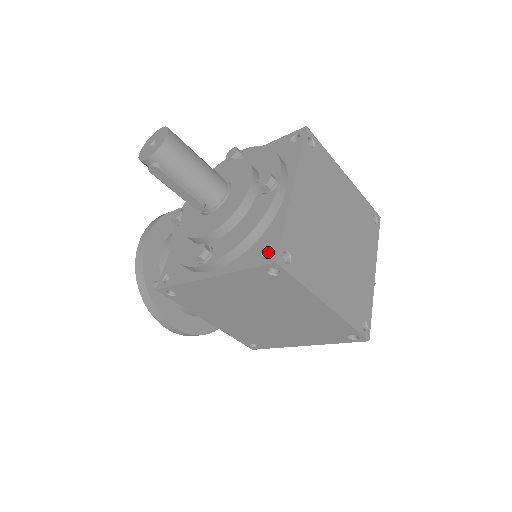
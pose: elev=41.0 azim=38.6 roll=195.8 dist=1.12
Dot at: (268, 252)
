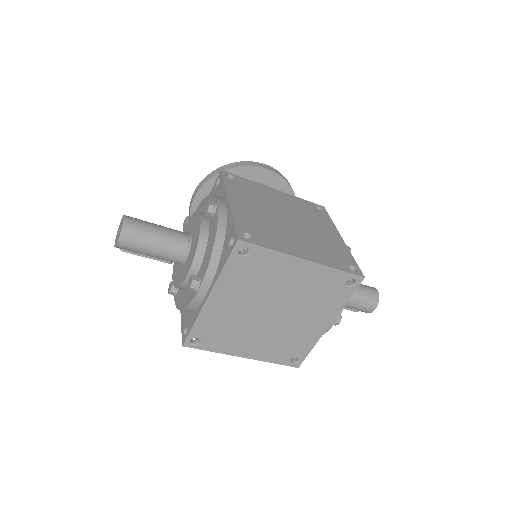
Dot at: occluded
